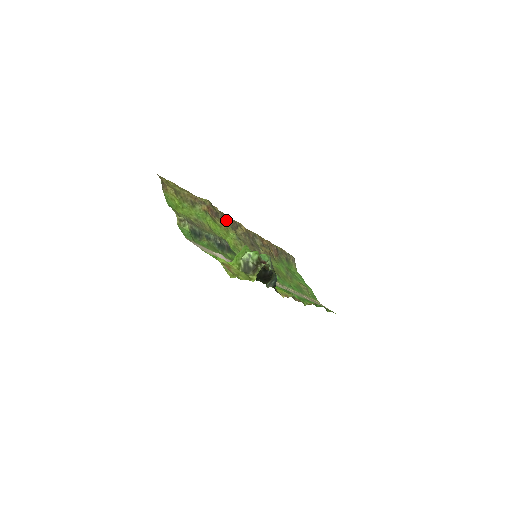
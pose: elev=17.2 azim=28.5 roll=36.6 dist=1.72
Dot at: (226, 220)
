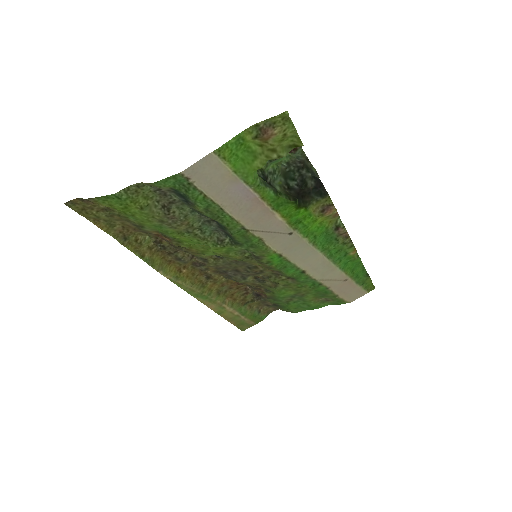
Dot at: (187, 252)
